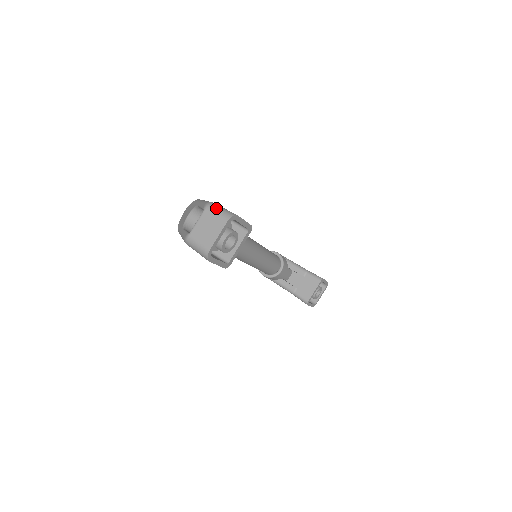
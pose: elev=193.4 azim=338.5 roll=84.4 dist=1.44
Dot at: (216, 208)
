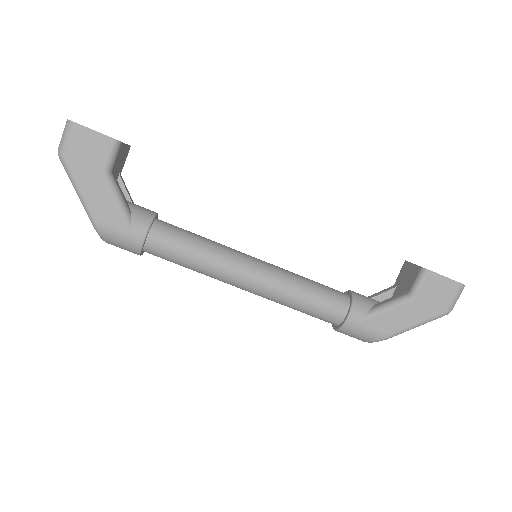
Dot at: occluded
